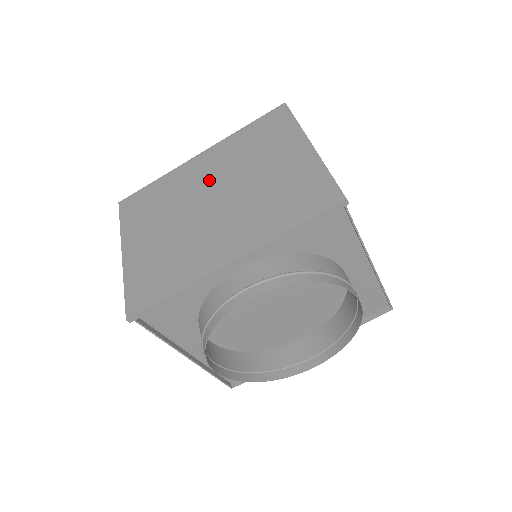
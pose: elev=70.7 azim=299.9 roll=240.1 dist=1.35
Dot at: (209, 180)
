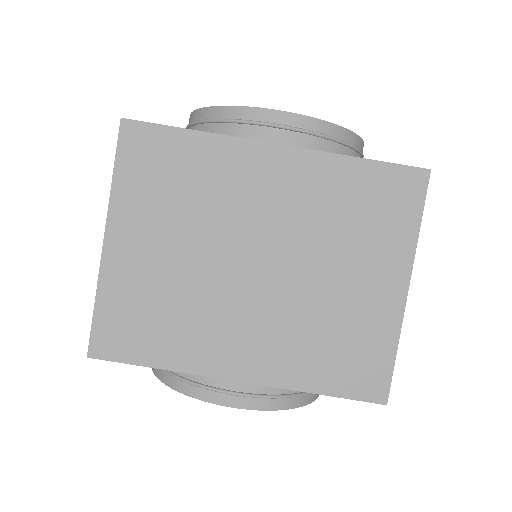
Dot at: (268, 219)
